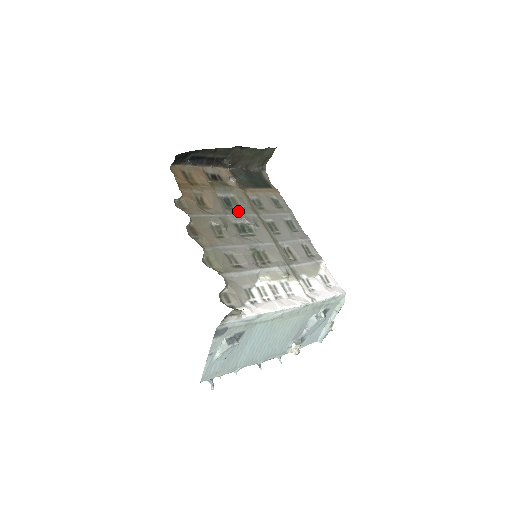
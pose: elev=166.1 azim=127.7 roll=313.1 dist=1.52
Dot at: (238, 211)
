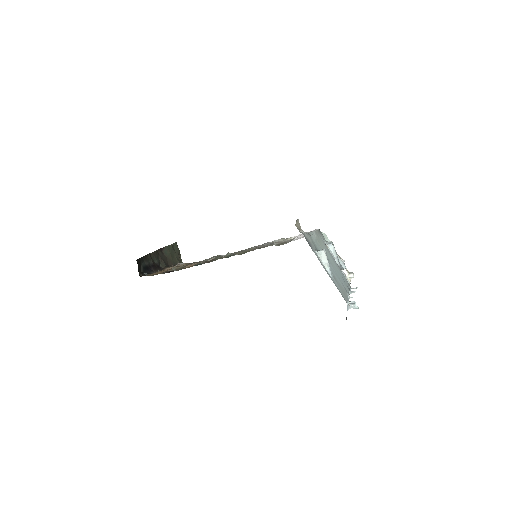
Dot at: occluded
